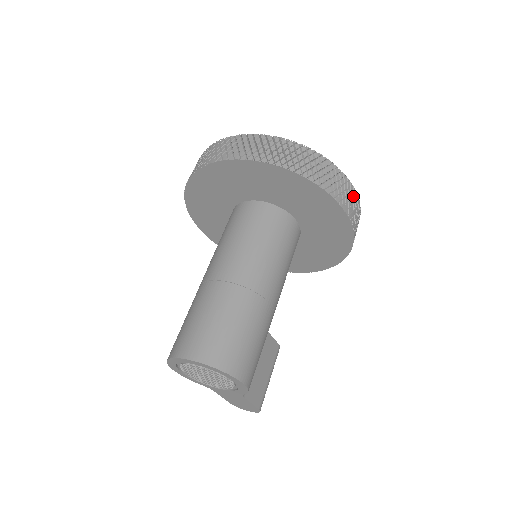
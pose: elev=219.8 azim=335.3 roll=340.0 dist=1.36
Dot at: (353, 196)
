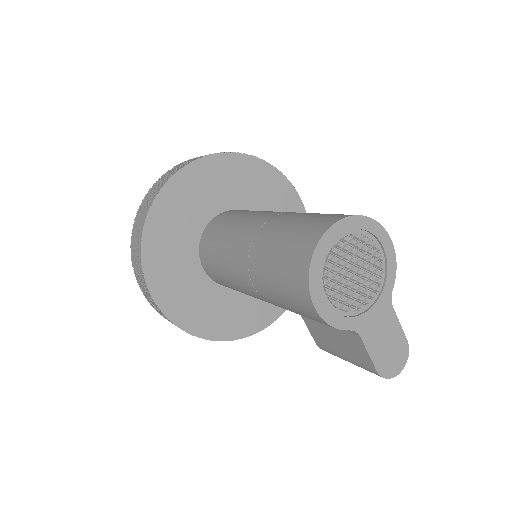
Dot at: occluded
